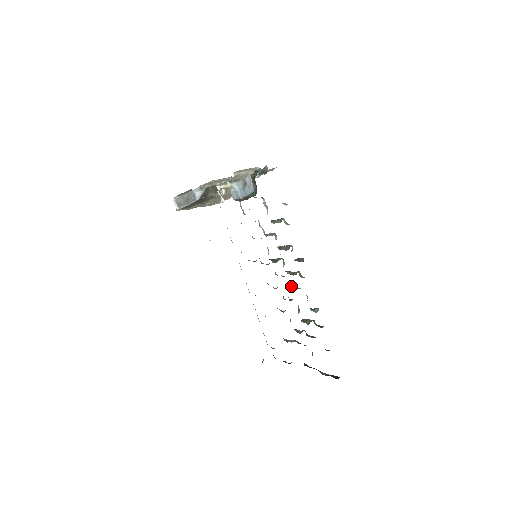
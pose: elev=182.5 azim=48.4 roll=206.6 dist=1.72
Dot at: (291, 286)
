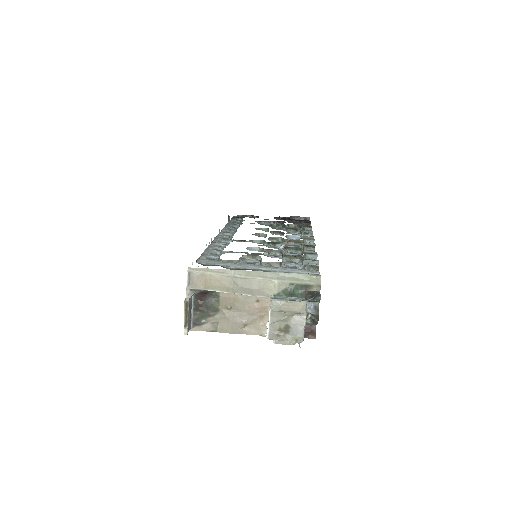
Dot at: (287, 238)
